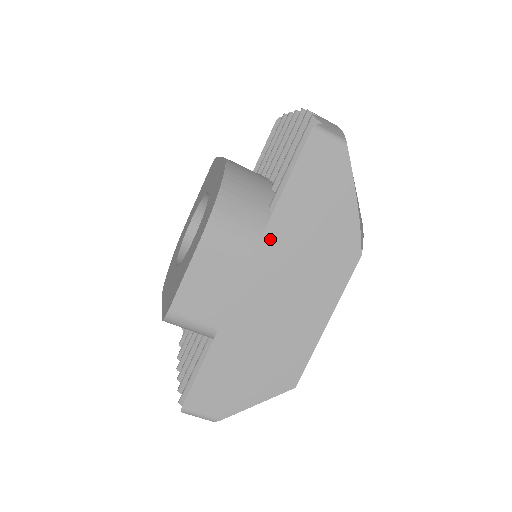
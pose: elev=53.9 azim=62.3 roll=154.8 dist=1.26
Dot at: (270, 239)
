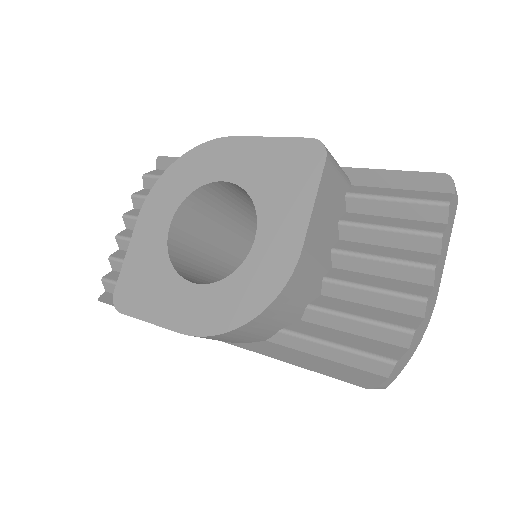
Dot at: occluded
